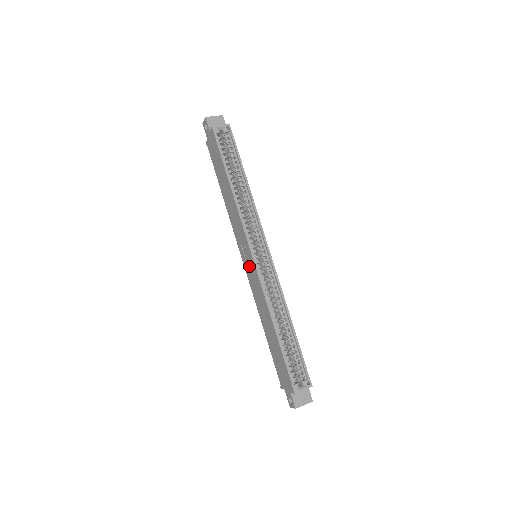
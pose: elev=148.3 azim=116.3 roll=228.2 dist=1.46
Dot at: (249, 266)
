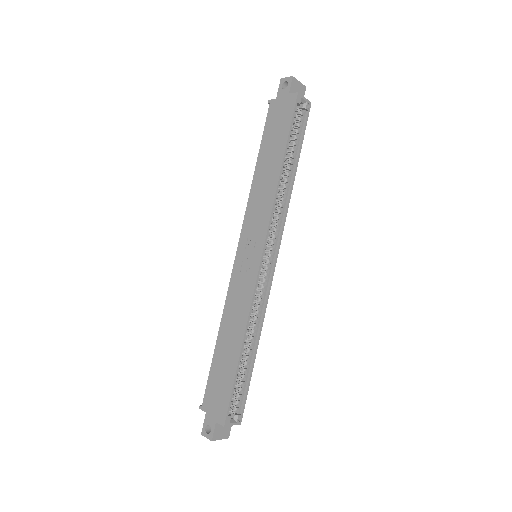
Dot at: (245, 263)
